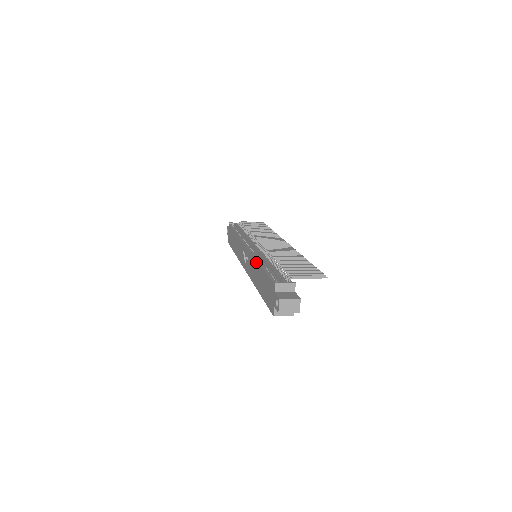
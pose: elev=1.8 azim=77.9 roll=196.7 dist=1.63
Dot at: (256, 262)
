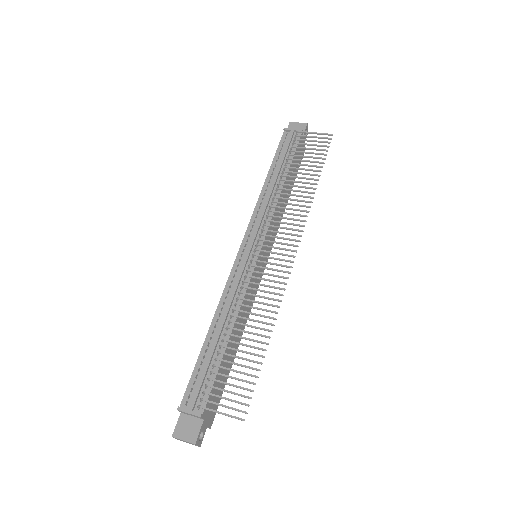
Dot at: (215, 312)
